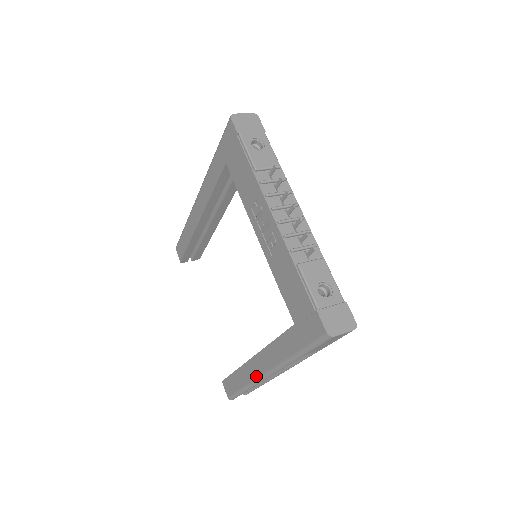
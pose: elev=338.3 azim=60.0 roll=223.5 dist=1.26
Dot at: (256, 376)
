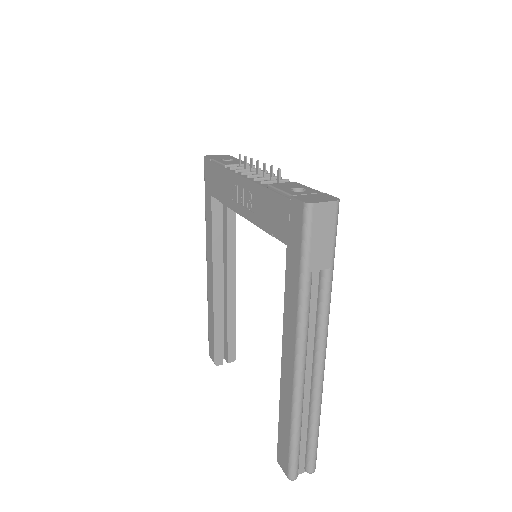
Dot at: (291, 380)
